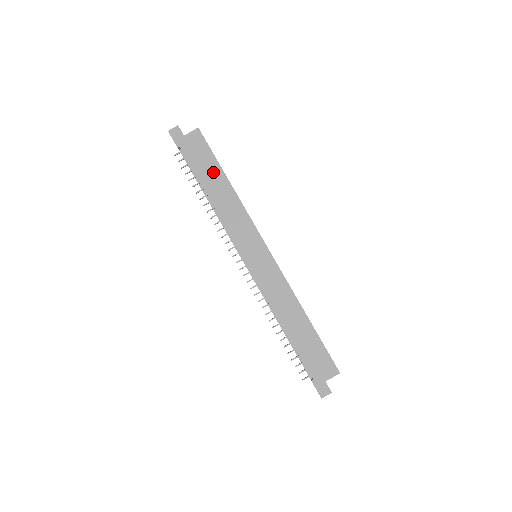
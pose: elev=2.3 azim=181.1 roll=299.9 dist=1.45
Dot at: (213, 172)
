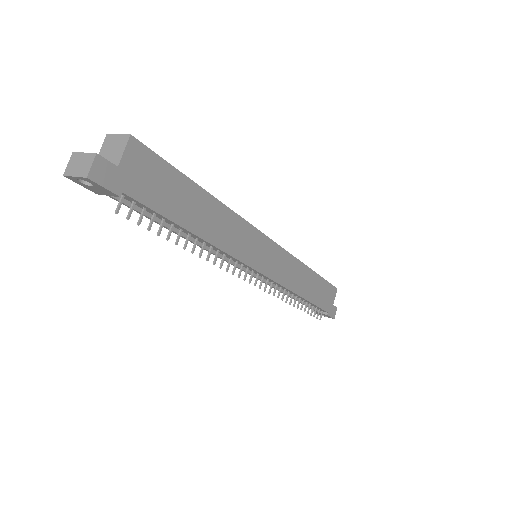
Dot at: (186, 196)
